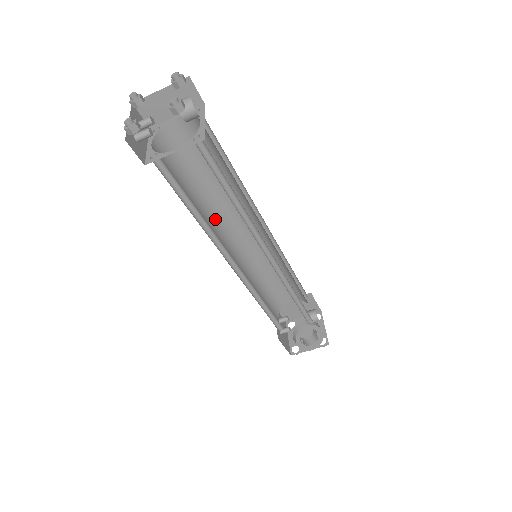
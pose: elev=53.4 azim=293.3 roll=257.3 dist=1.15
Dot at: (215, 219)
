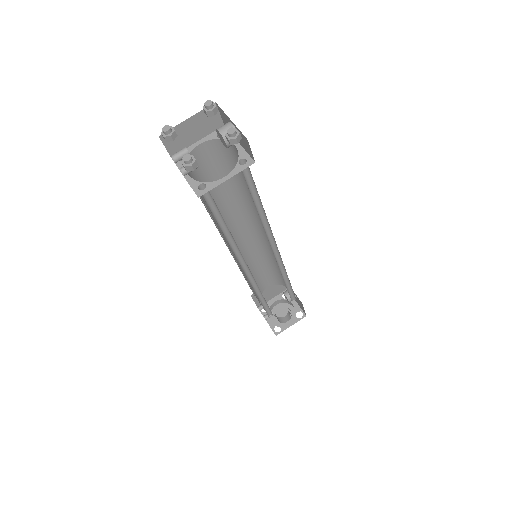
Dot at: occluded
